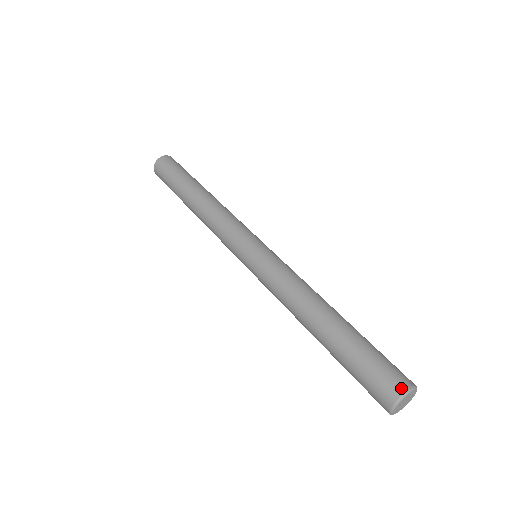
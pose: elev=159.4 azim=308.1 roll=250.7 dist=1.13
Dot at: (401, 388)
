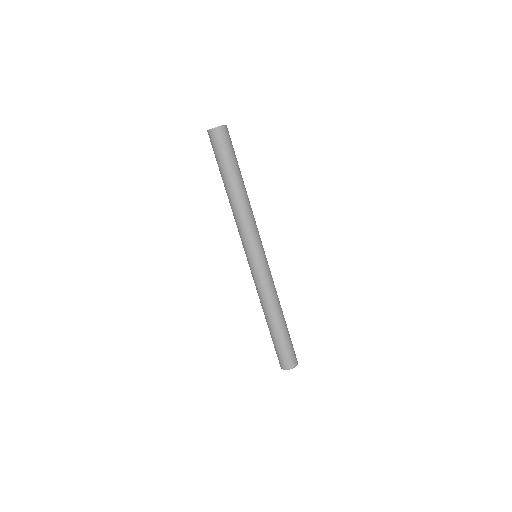
Dot at: (289, 367)
